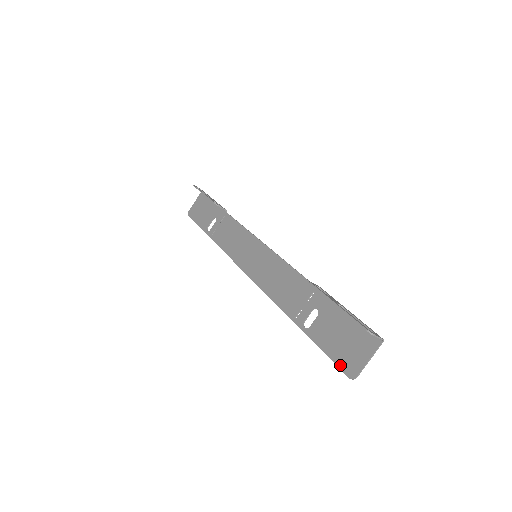
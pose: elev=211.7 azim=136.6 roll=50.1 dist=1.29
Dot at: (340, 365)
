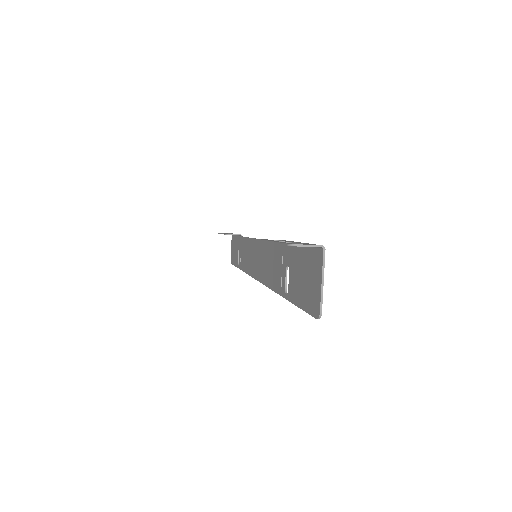
Dot at: (309, 310)
